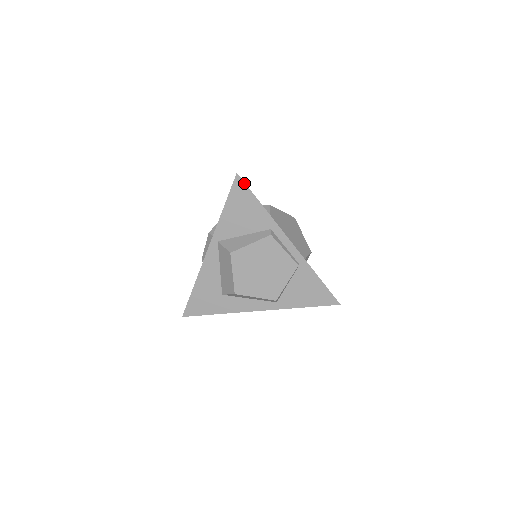
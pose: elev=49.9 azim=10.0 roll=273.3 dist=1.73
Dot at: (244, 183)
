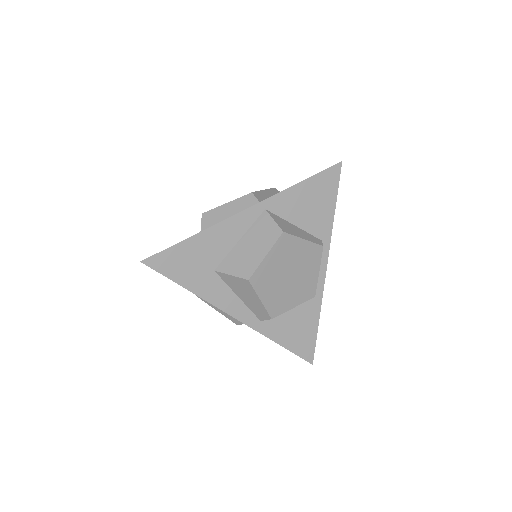
Dot at: (339, 176)
